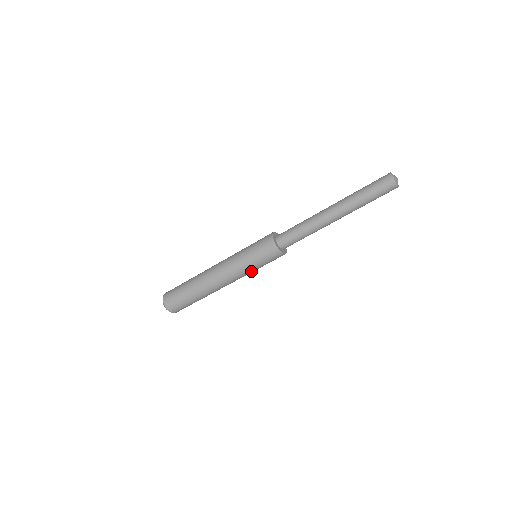
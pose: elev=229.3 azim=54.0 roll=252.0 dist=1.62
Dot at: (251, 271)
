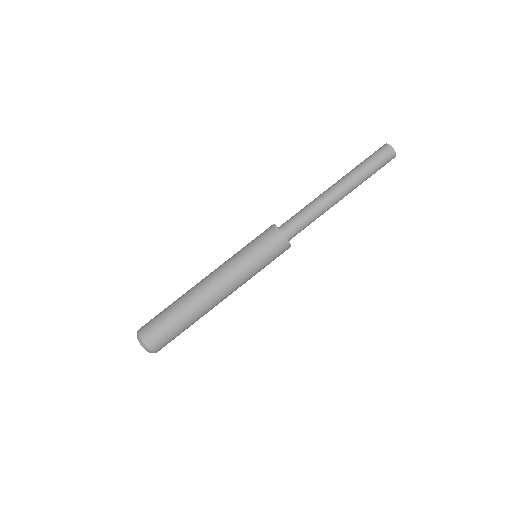
Dot at: (254, 273)
